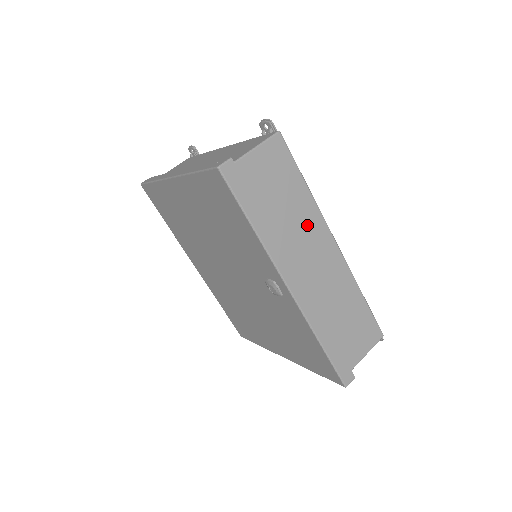
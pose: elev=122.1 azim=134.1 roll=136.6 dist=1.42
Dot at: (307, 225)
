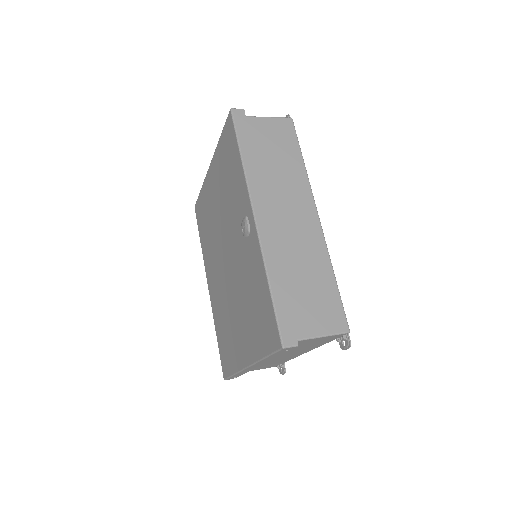
Dot at: (293, 186)
